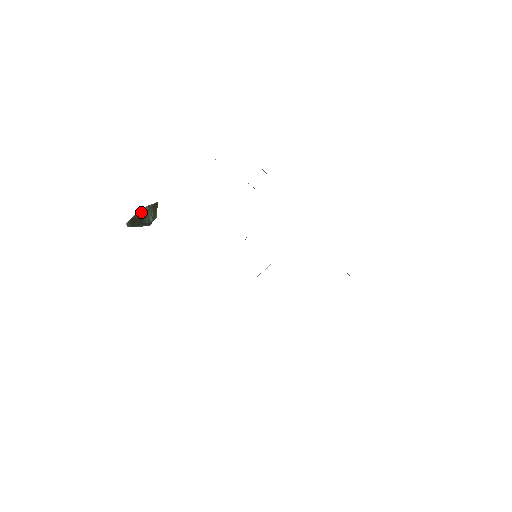
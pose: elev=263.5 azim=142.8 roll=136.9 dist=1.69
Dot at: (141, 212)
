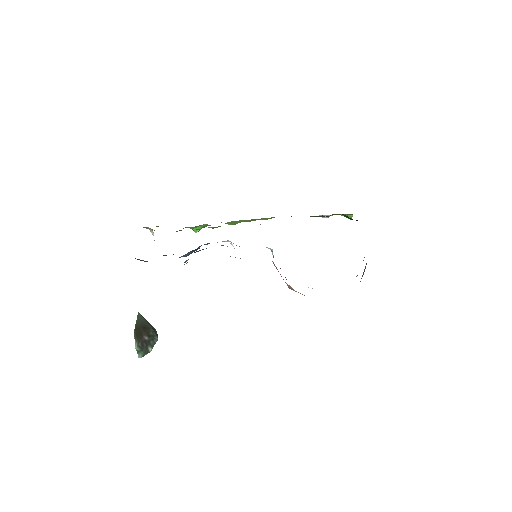
Dot at: (138, 321)
